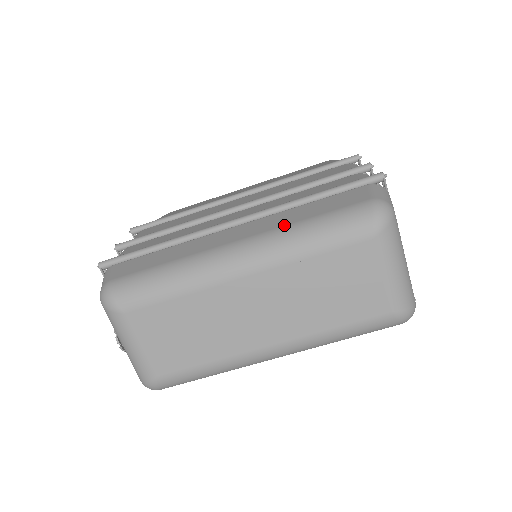
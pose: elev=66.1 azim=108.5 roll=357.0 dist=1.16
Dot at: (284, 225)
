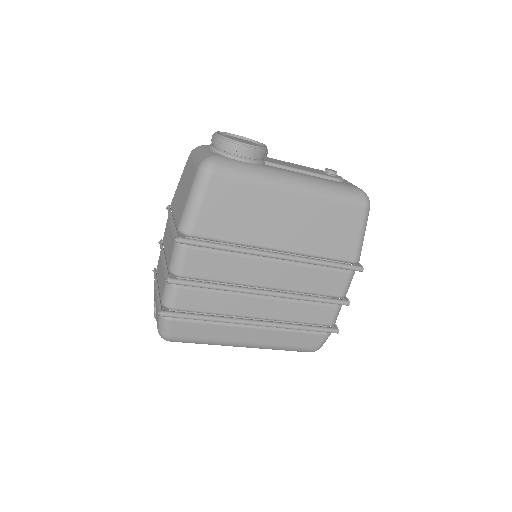
Dot at: (275, 345)
